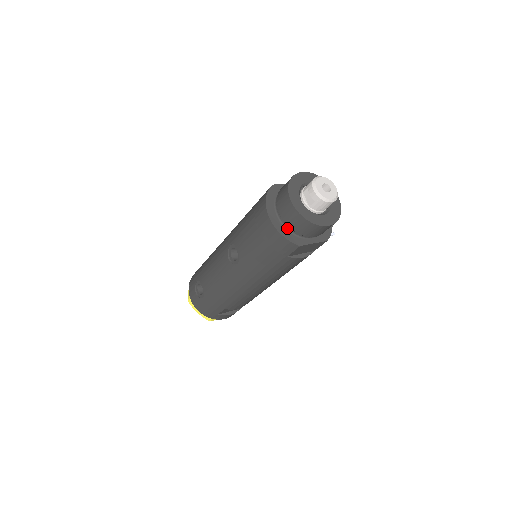
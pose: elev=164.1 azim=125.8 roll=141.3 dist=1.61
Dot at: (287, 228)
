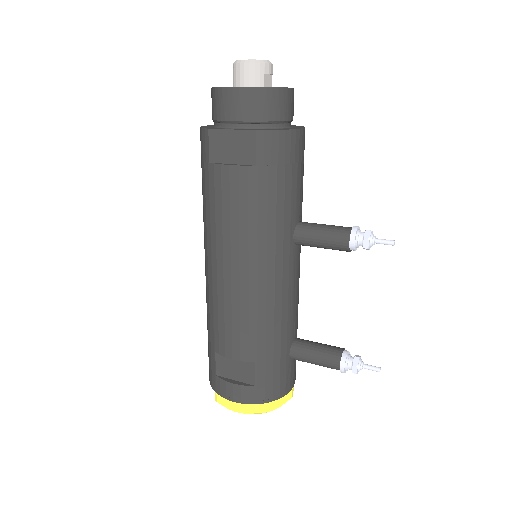
Dot at: (214, 126)
